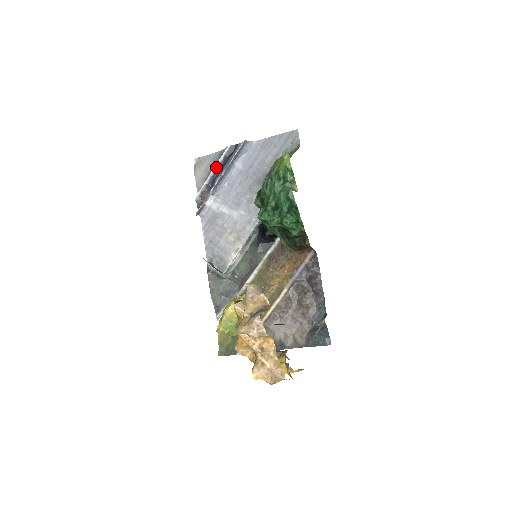
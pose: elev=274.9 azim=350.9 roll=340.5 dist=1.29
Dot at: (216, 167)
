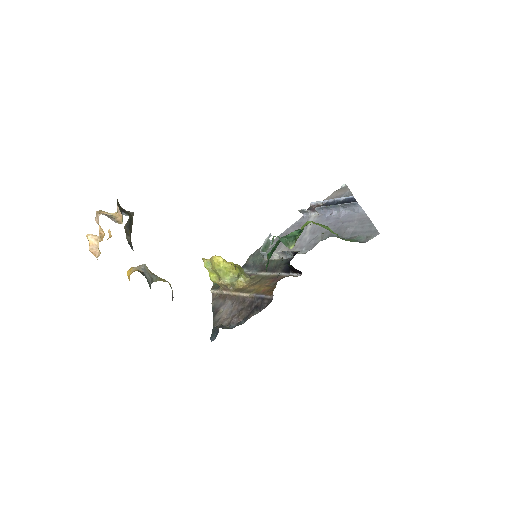
Dot at: (336, 199)
